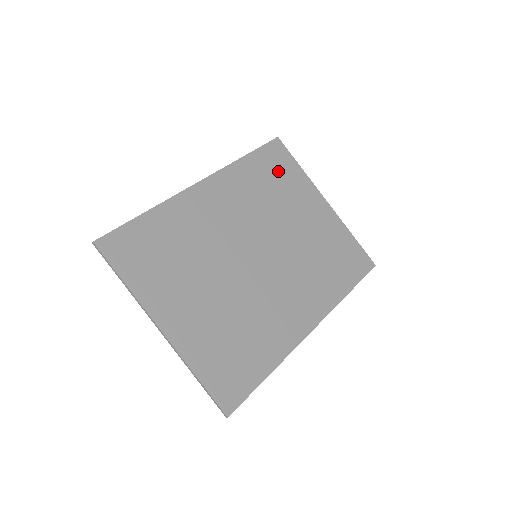
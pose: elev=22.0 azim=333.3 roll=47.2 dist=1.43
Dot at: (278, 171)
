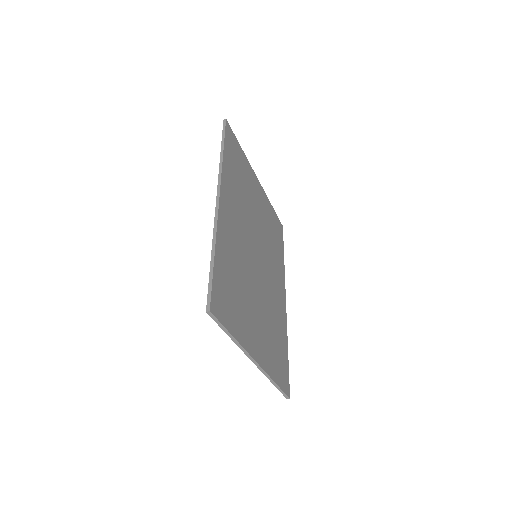
Dot at: (238, 160)
